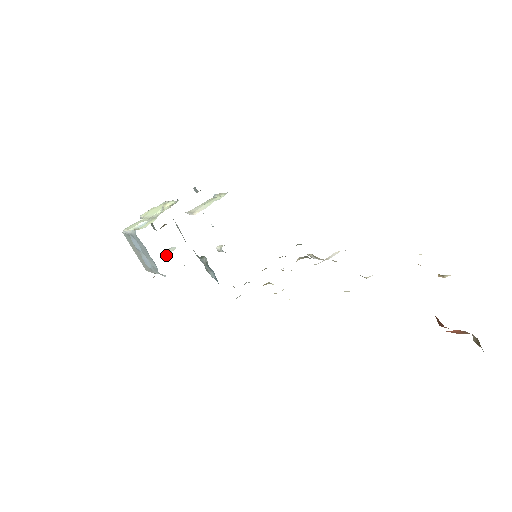
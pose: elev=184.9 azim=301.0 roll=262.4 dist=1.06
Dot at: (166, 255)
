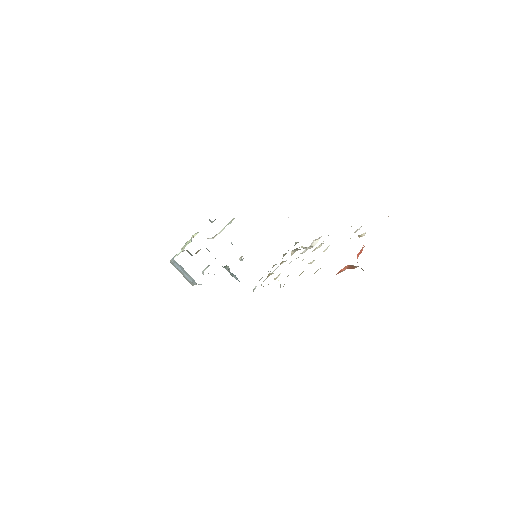
Dot at: occluded
